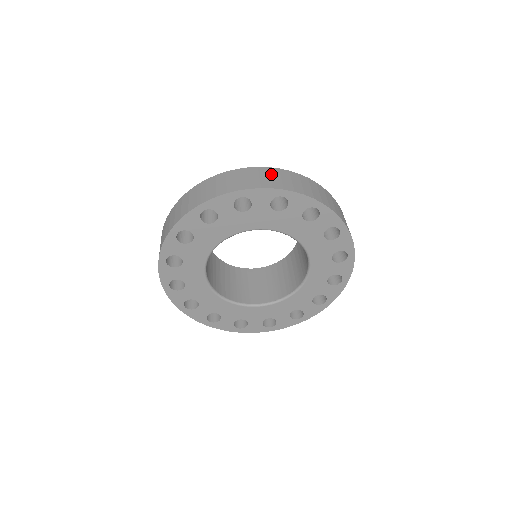
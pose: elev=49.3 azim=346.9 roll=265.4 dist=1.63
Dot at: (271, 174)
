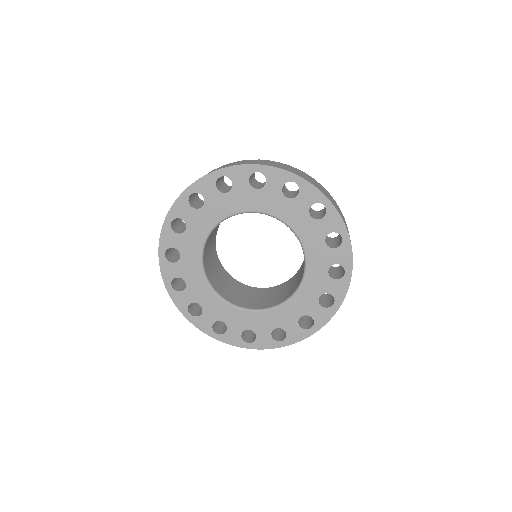
Dot at: occluded
